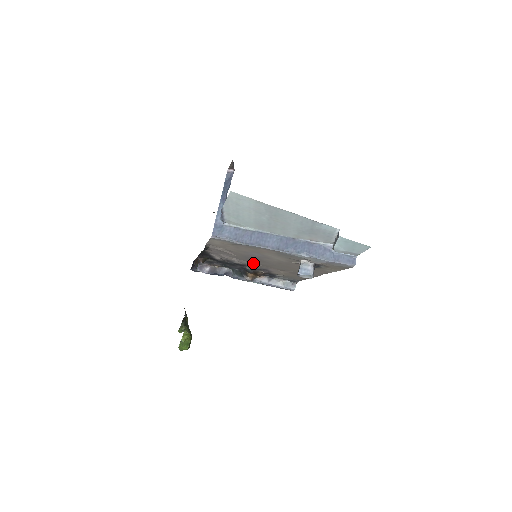
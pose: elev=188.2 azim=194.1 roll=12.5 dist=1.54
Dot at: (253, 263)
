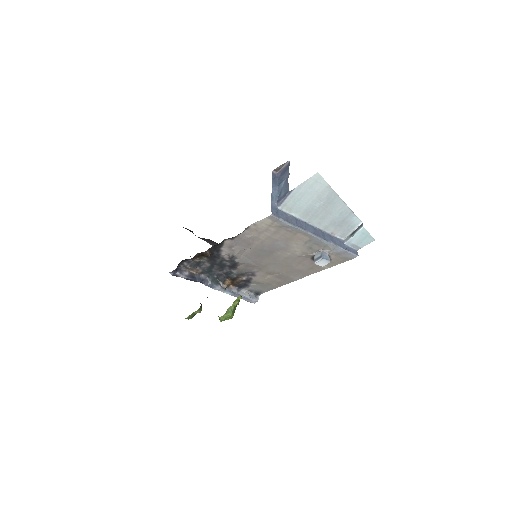
Dot at: (253, 262)
